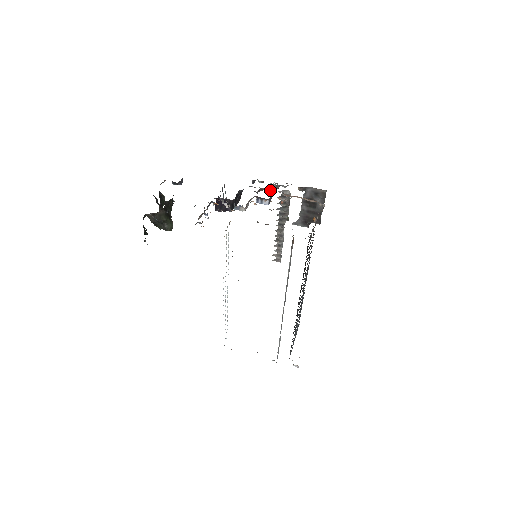
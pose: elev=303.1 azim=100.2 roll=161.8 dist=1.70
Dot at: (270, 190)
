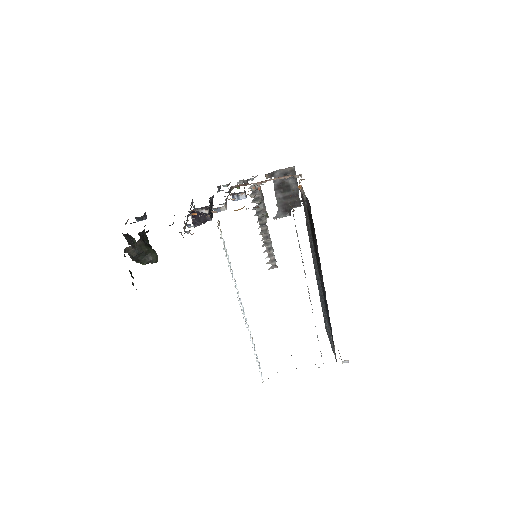
Dot at: (241, 185)
